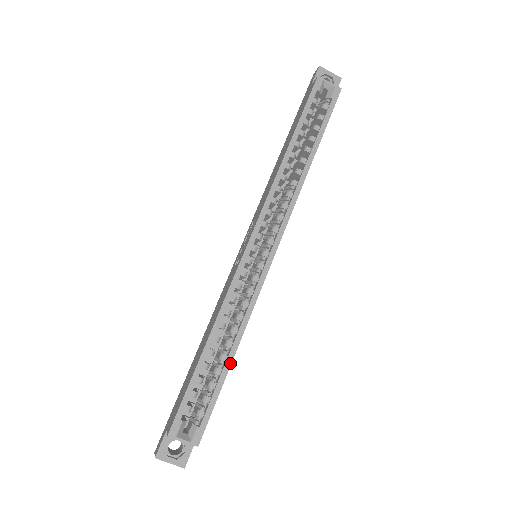
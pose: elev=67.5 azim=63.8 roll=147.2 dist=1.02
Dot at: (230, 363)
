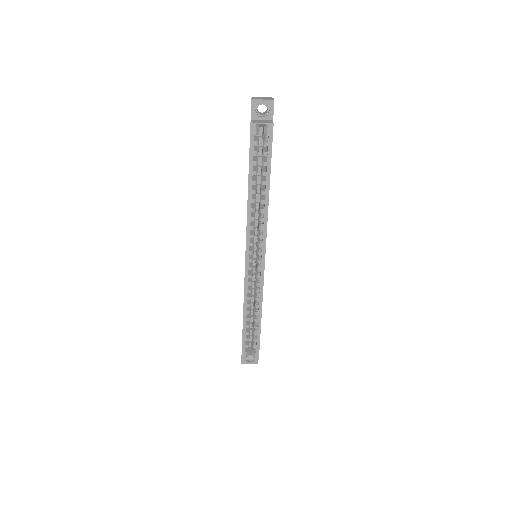
Dot at: (260, 323)
